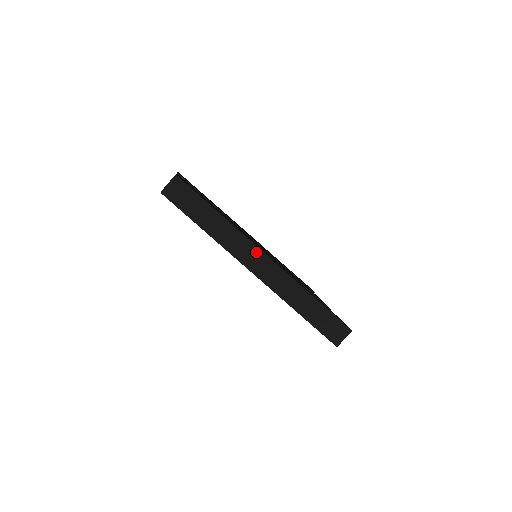
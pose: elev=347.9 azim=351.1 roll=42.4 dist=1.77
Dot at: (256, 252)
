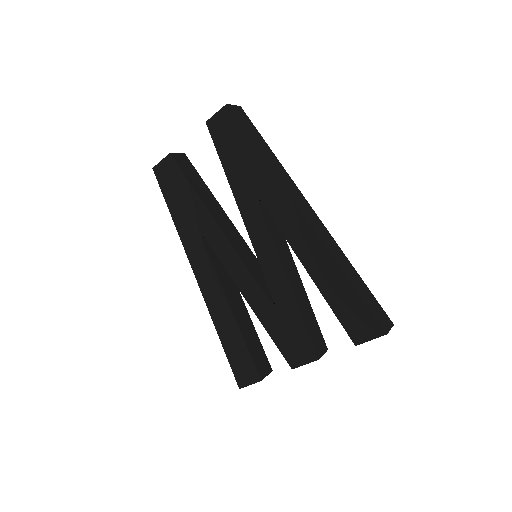
Dot at: (305, 202)
